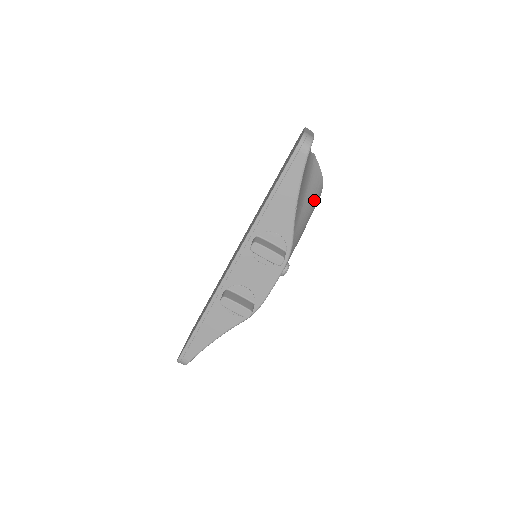
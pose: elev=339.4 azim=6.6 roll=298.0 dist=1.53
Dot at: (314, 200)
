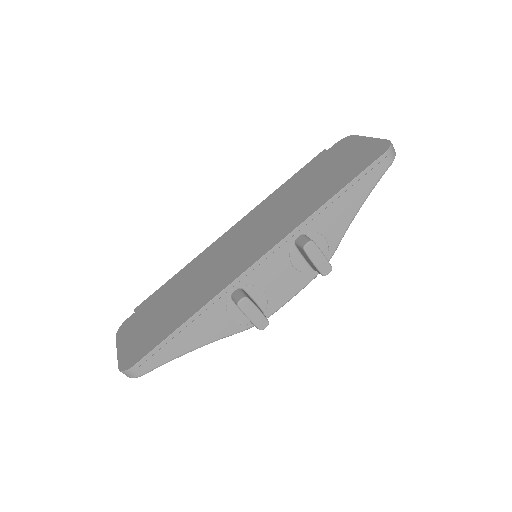
Dot at: occluded
